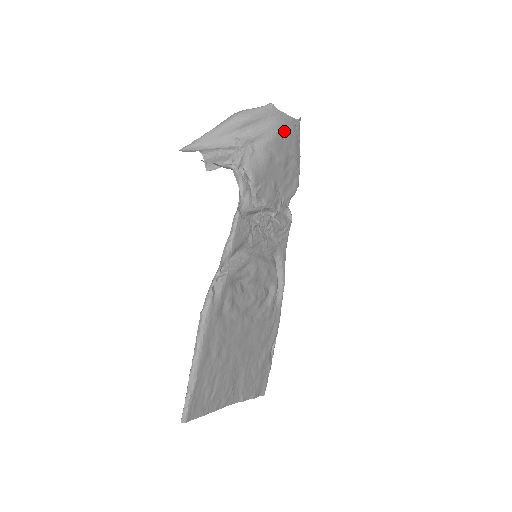
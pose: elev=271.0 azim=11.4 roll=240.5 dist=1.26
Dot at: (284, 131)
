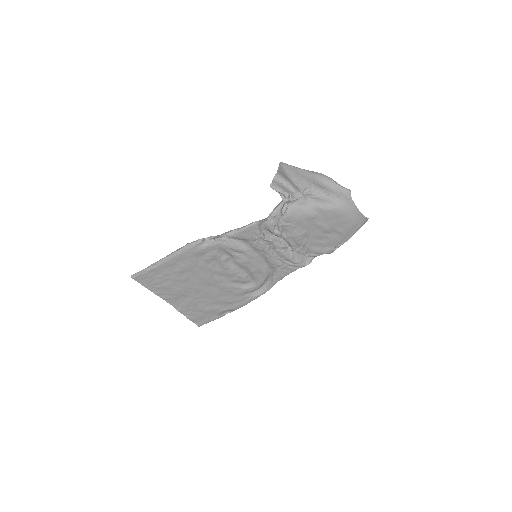
Dot at: (343, 213)
